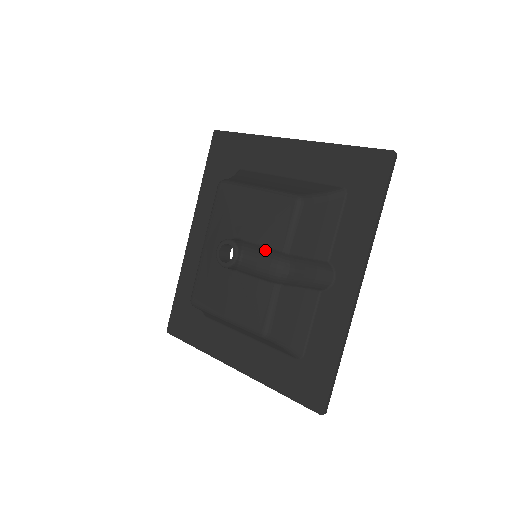
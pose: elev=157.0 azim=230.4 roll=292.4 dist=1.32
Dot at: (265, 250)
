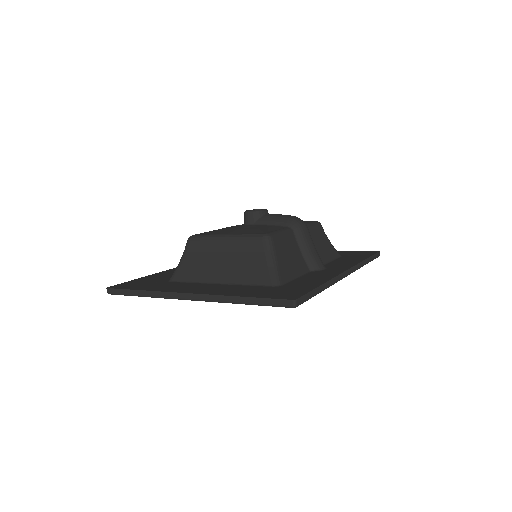
Dot at: occluded
